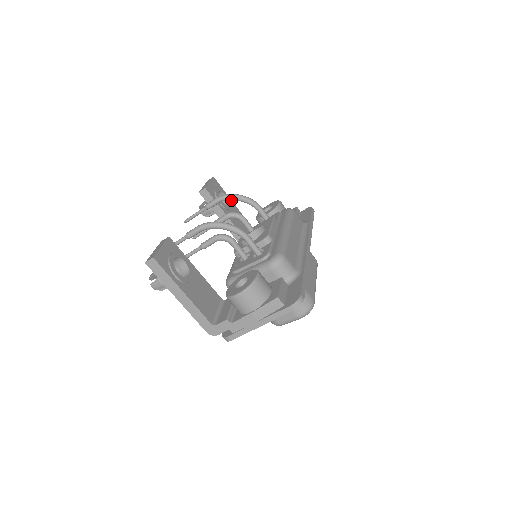
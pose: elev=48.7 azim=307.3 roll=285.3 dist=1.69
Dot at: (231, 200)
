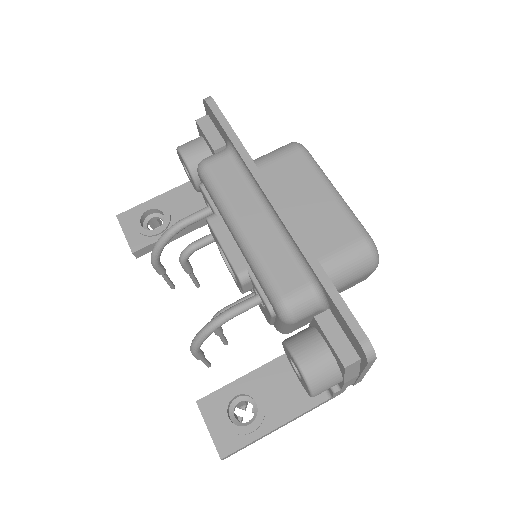
Dot at: (156, 197)
